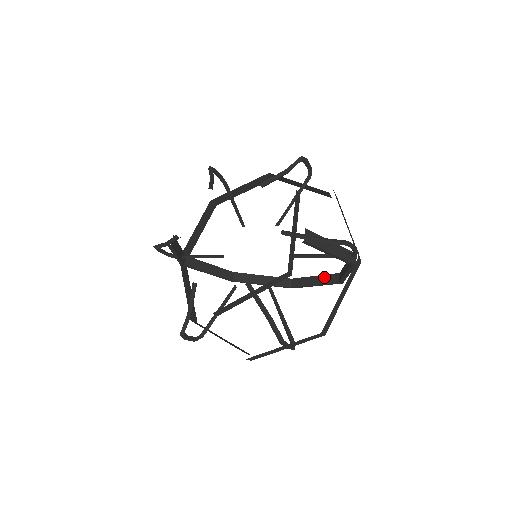
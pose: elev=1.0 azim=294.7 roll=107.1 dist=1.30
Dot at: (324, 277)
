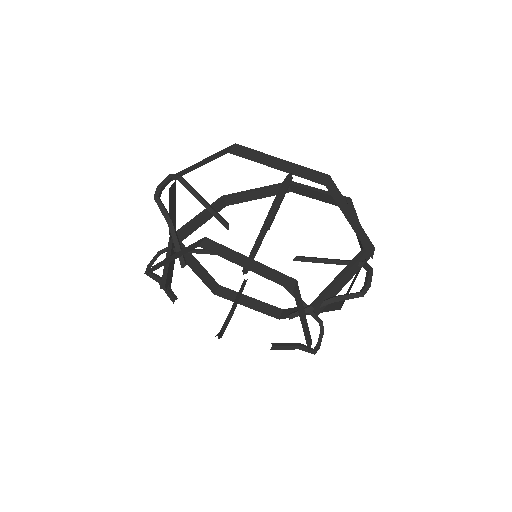
Dot at: (329, 197)
